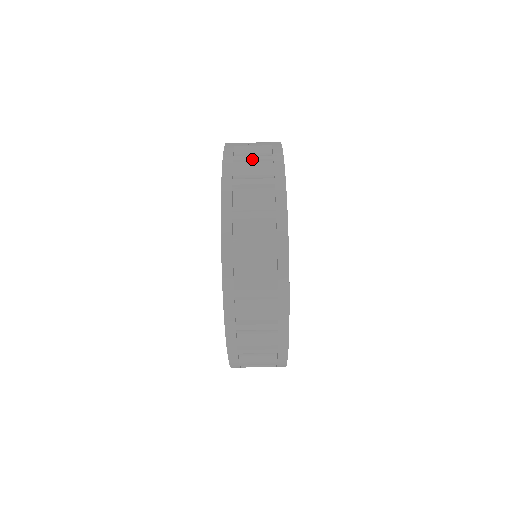
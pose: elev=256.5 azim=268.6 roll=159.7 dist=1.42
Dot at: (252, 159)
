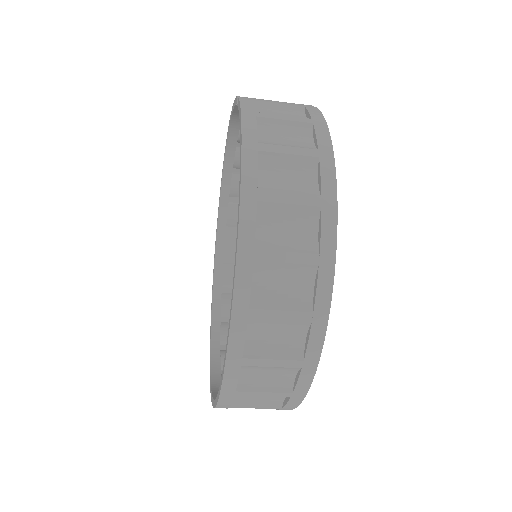
Dot at: (283, 119)
